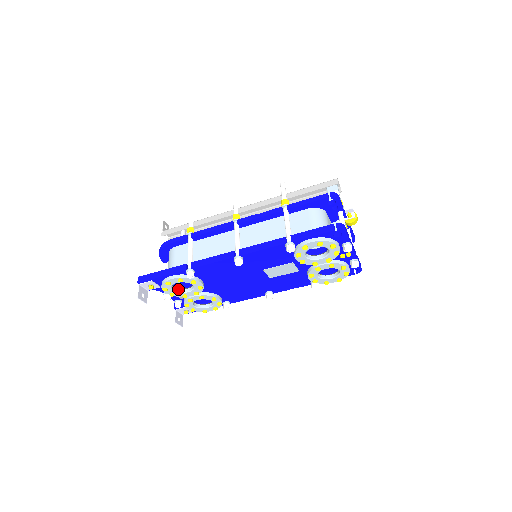
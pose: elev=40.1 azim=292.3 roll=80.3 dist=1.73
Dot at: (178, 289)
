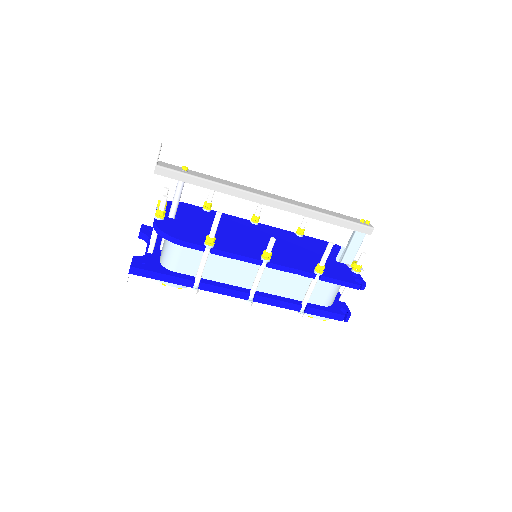
Dot at: occluded
